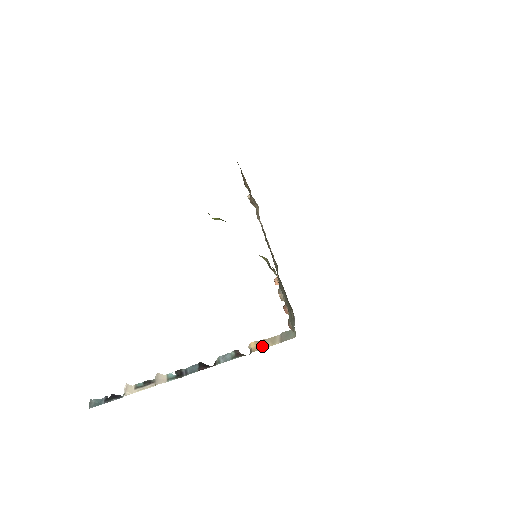
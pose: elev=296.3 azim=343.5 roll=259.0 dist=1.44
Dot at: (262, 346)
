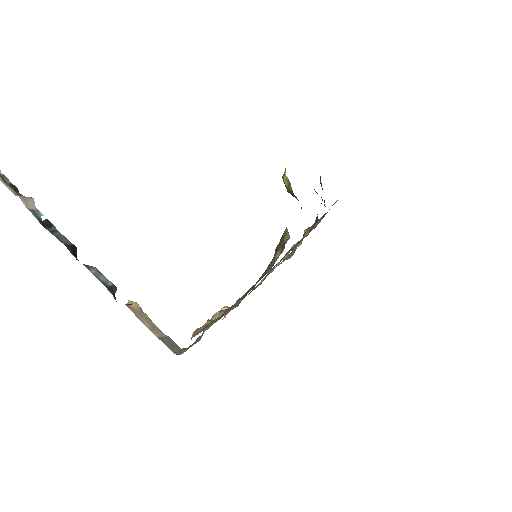
Dot at: (141, 316)
